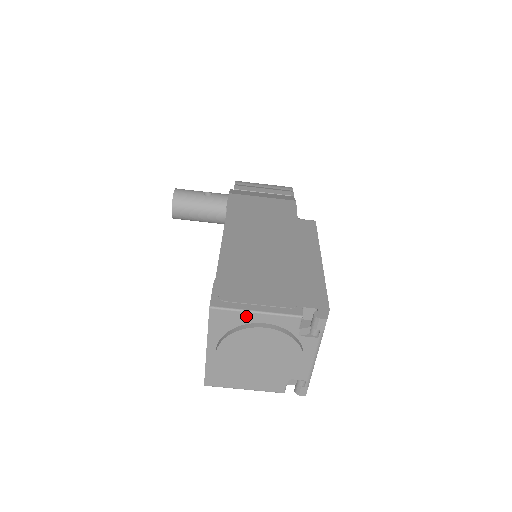
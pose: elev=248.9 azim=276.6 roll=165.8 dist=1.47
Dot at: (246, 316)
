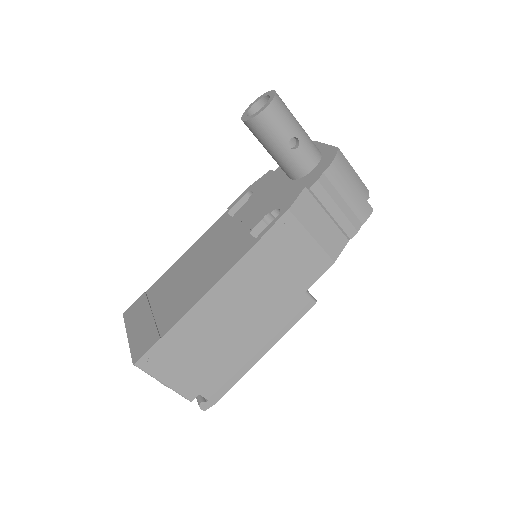
Dot at: (156, 377)
